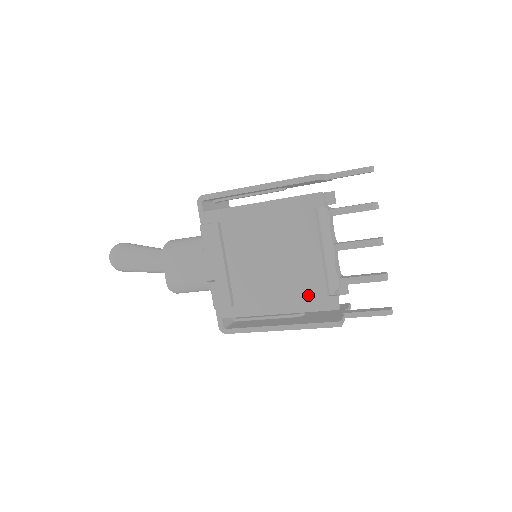
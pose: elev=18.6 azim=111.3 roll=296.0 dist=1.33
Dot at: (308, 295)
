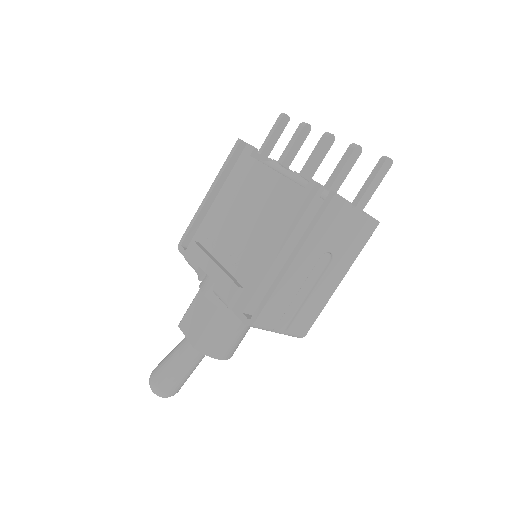
Dot at: (290, 207)
